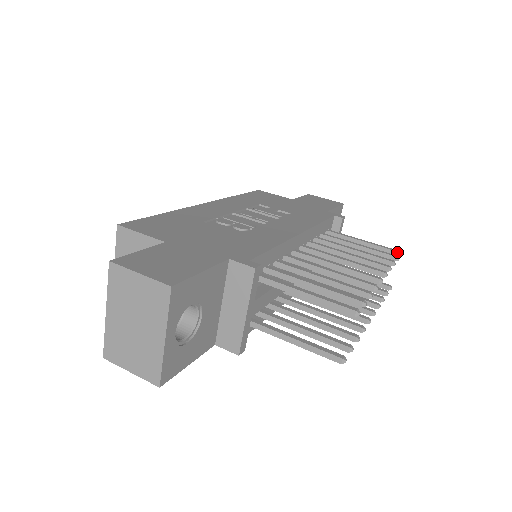
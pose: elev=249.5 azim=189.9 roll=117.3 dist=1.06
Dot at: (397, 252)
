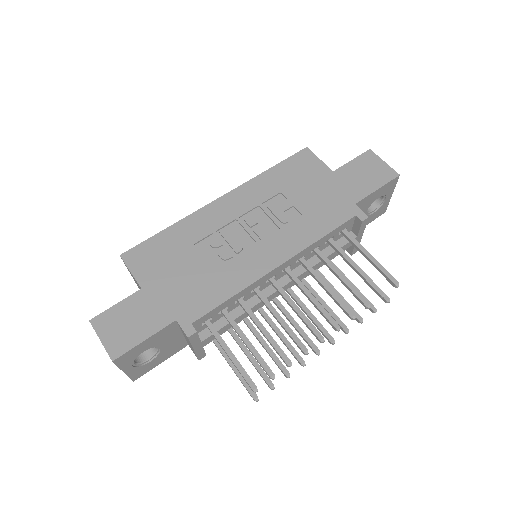
Dot at: (393, 283)
